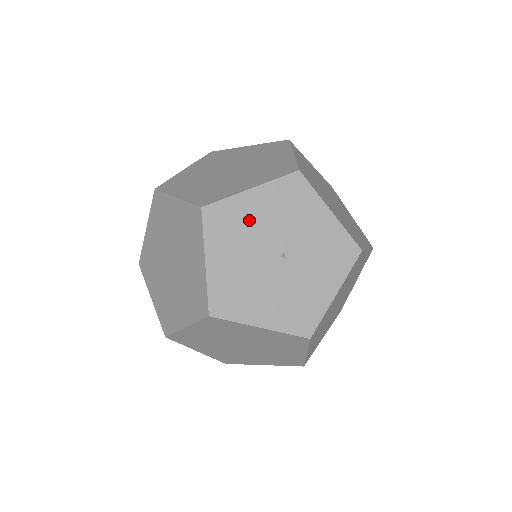
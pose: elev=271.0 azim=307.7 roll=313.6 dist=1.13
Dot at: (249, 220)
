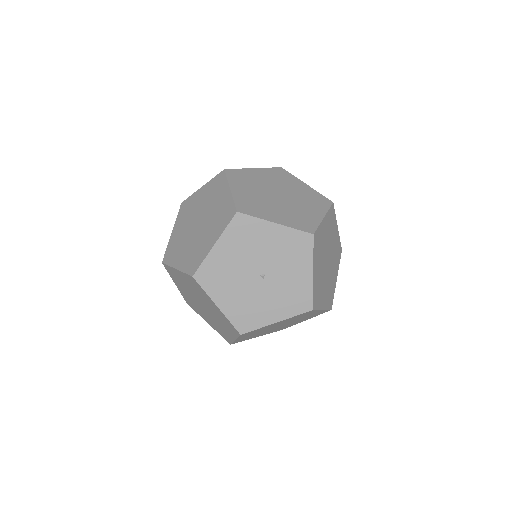
Dot at: (259, 240)
